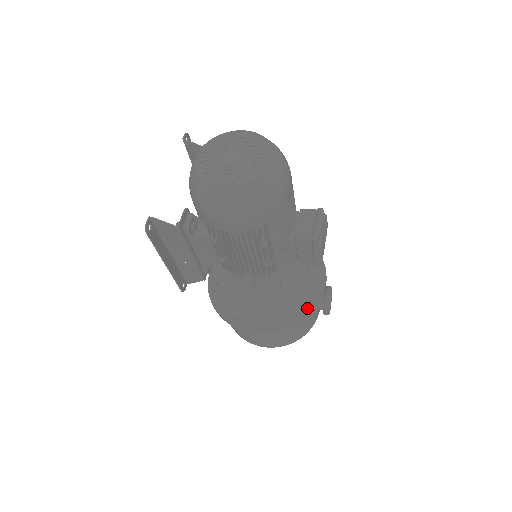
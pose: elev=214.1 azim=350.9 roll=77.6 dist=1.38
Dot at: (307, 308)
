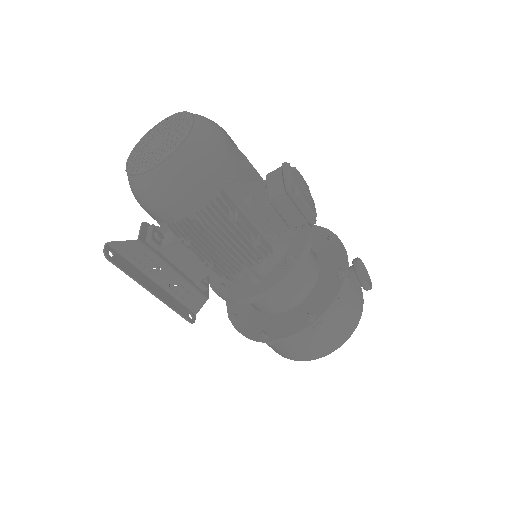
Dot at: (336, 284)
